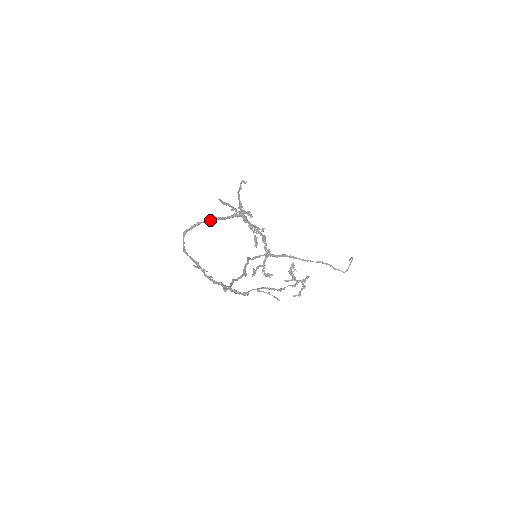
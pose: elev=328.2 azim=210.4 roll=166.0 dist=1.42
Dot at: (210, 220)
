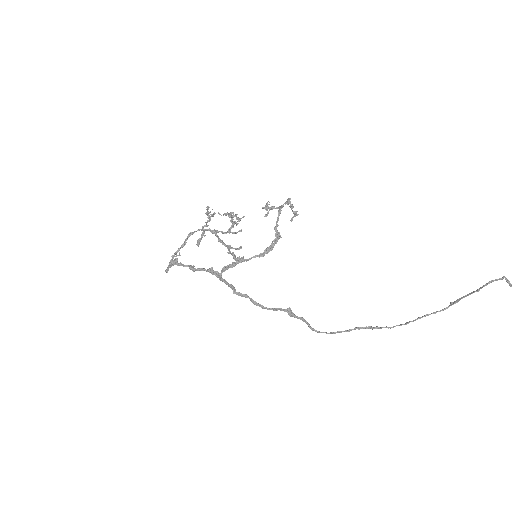
Dot at: (184, 245)
